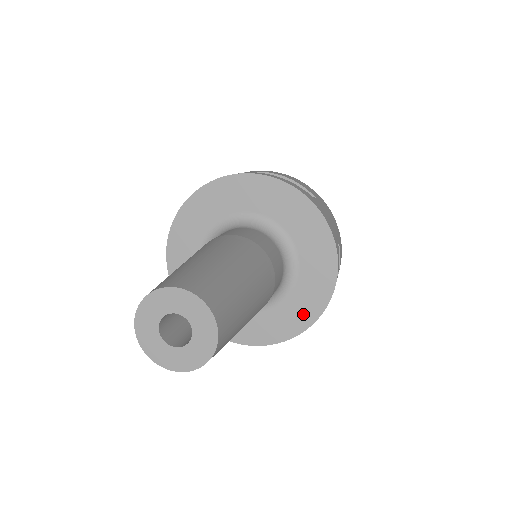
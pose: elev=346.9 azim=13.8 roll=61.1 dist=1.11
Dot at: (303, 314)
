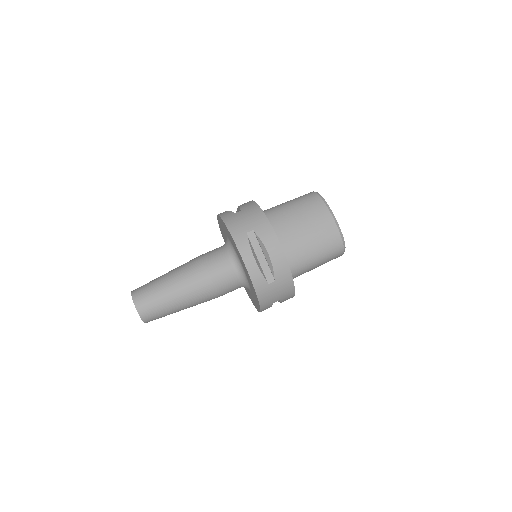
Dot at: (251, 299)
